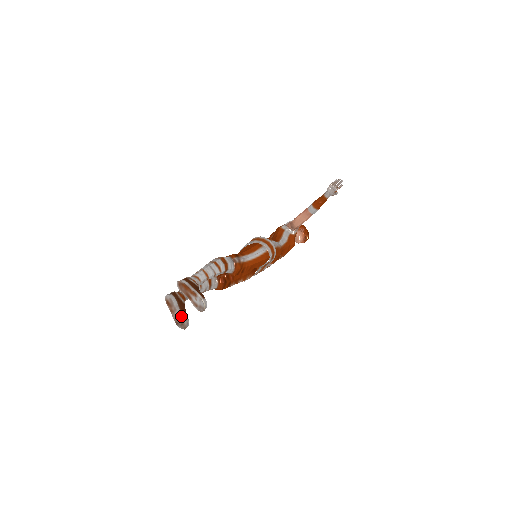
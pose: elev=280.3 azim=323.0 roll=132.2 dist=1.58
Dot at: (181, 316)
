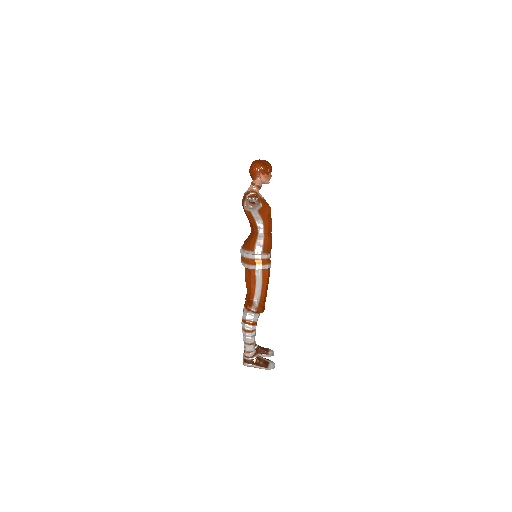
Dot at: occluded
